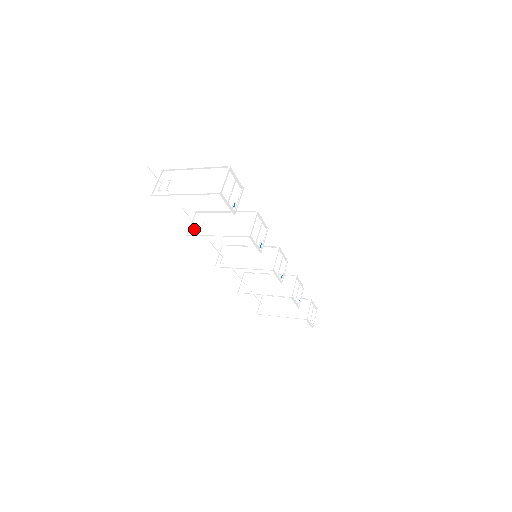
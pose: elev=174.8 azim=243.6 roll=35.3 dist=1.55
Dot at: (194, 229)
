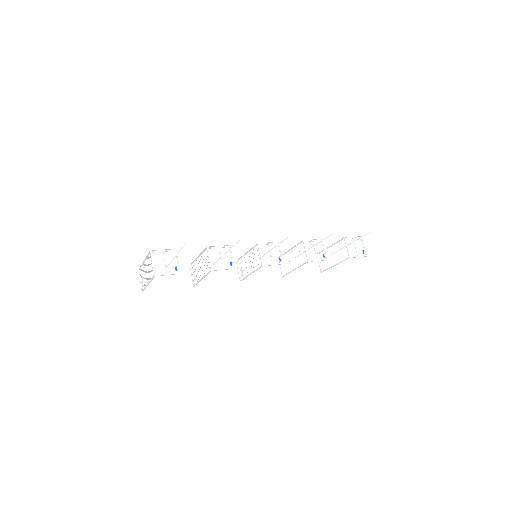
Dot at: (194, 280)
